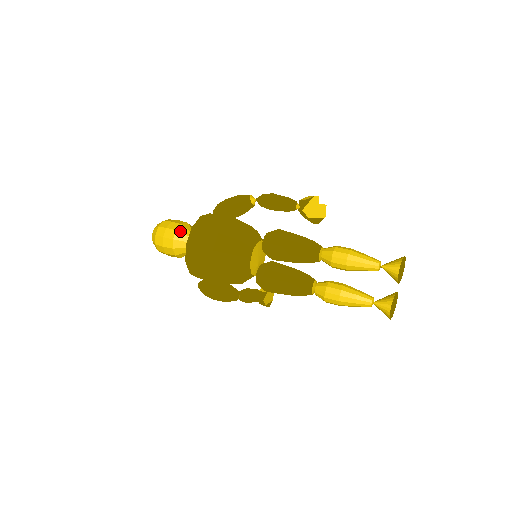
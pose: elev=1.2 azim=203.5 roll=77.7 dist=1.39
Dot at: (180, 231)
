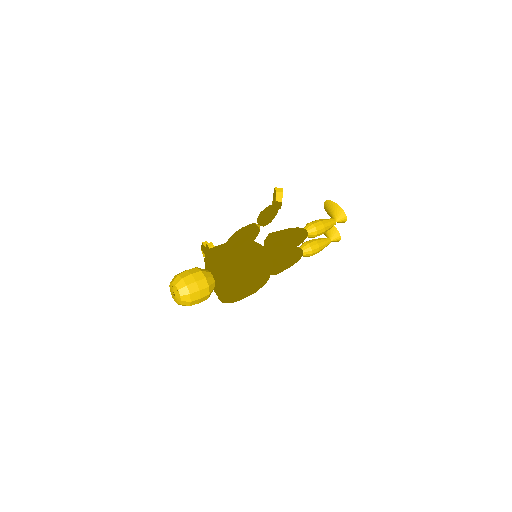
Dot at: (210, 284)
